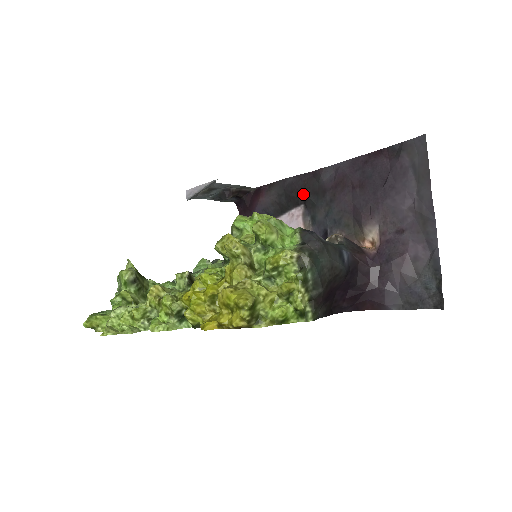
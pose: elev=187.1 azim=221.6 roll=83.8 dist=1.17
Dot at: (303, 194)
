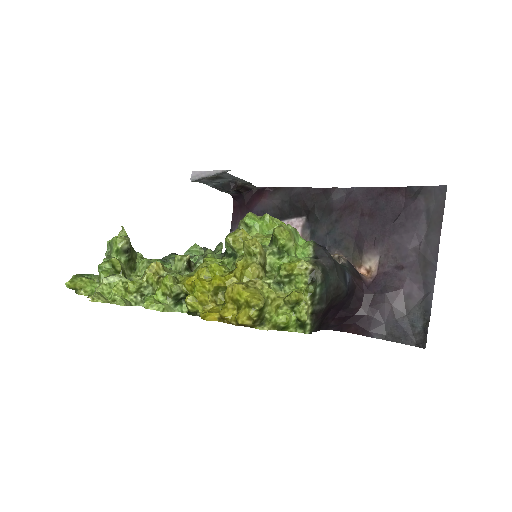
Dot at: (309, 207)
